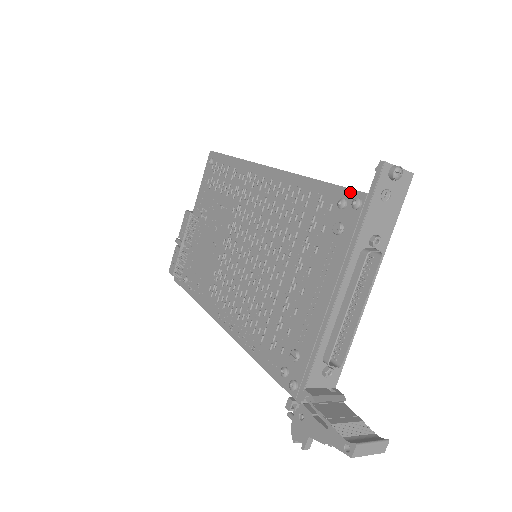
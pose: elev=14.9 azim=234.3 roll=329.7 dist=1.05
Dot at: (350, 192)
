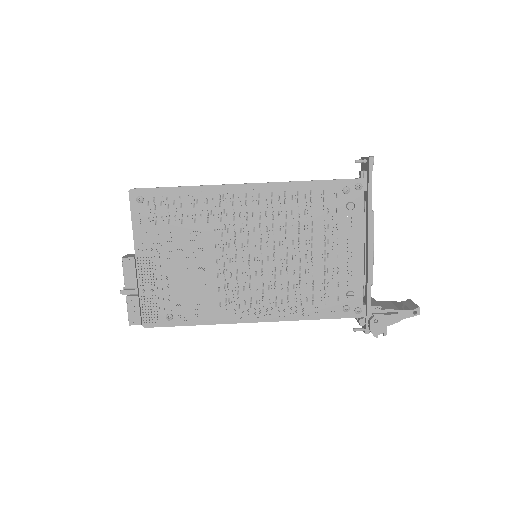
Dot at: (349, 181)
